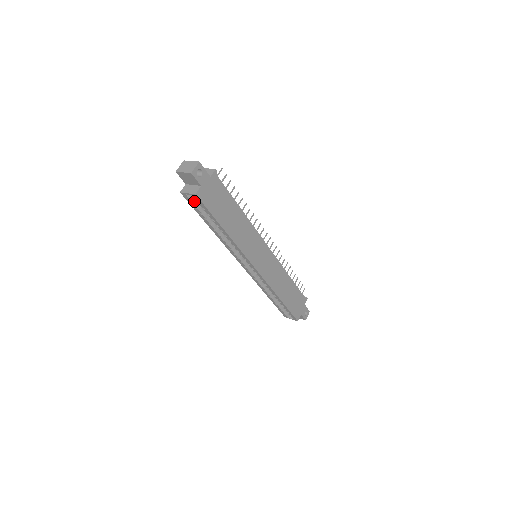
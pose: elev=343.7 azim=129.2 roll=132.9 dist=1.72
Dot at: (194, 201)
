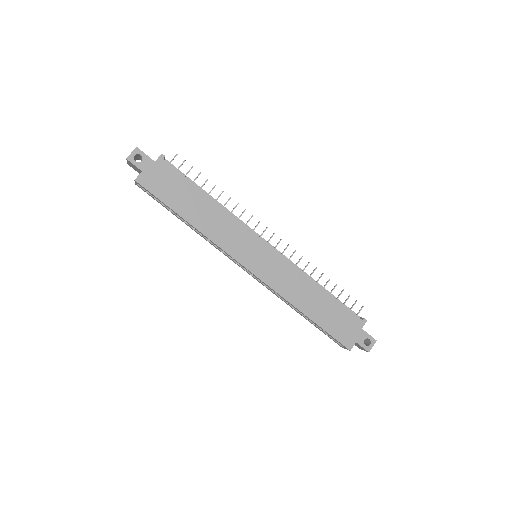
Dot at: occluded
